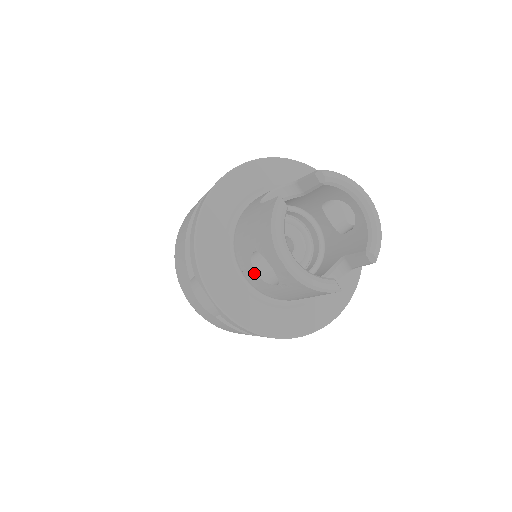
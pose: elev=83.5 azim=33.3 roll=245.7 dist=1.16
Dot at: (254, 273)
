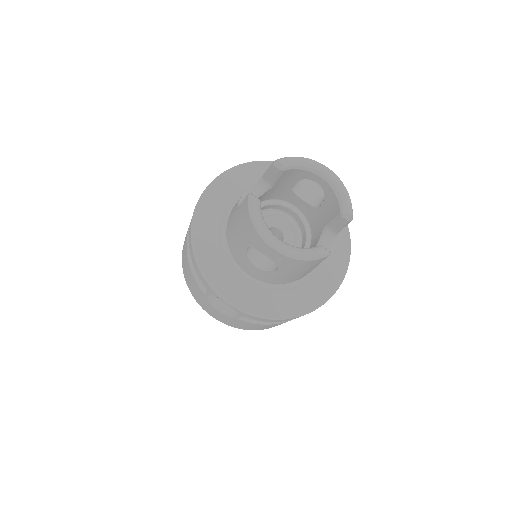
Dot at: (255, 267)
